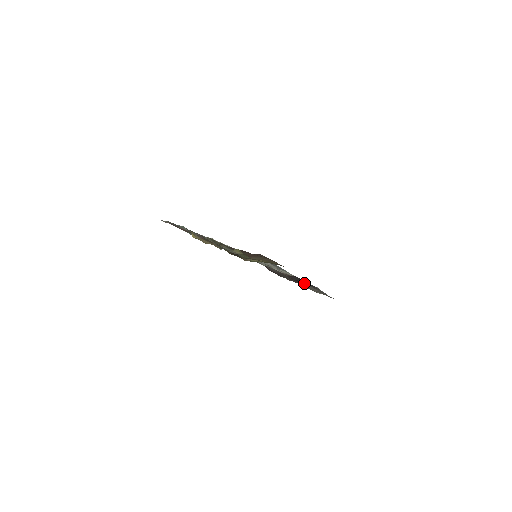
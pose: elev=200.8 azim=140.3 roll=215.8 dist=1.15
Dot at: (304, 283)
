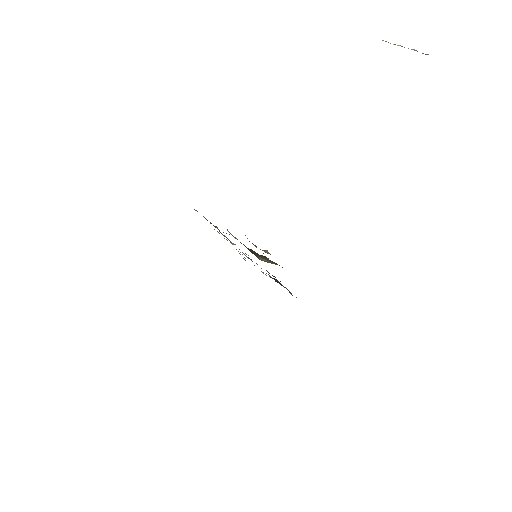
Dot at: occluded
